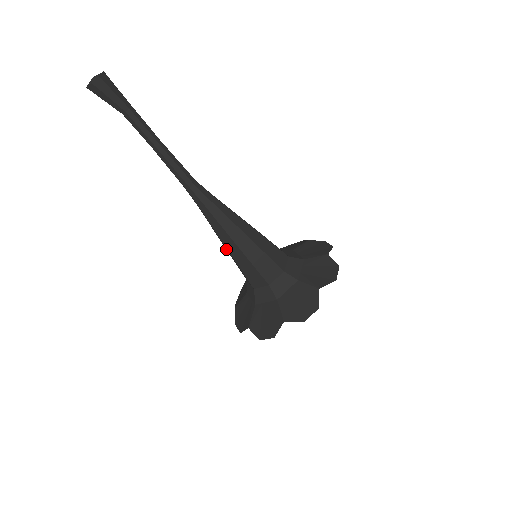
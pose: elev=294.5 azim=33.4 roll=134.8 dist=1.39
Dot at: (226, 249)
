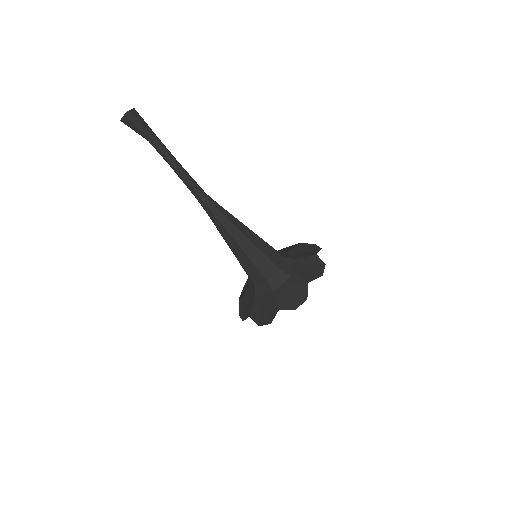
Dot at: (231, 250)
